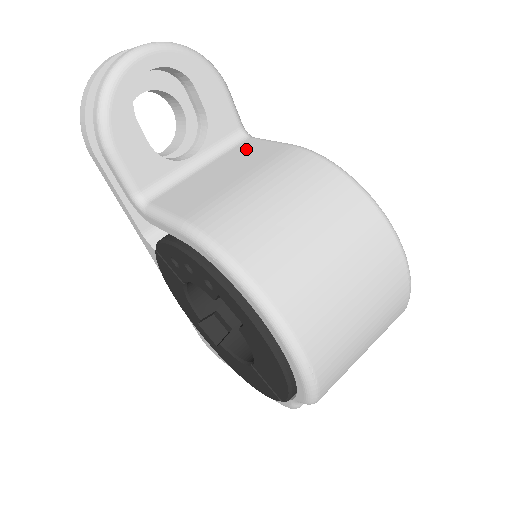
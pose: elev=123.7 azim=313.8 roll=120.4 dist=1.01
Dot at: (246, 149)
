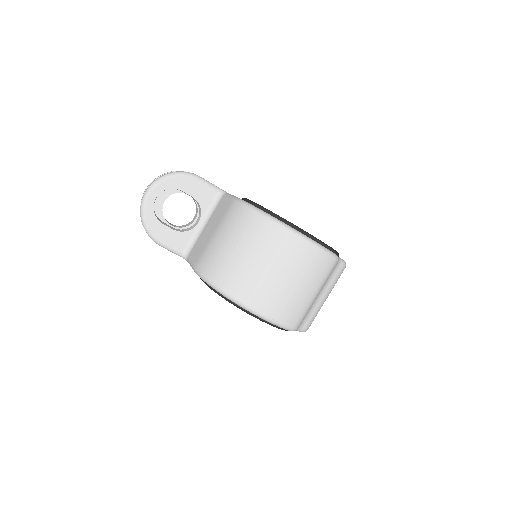
Dot at: (220, 207)
